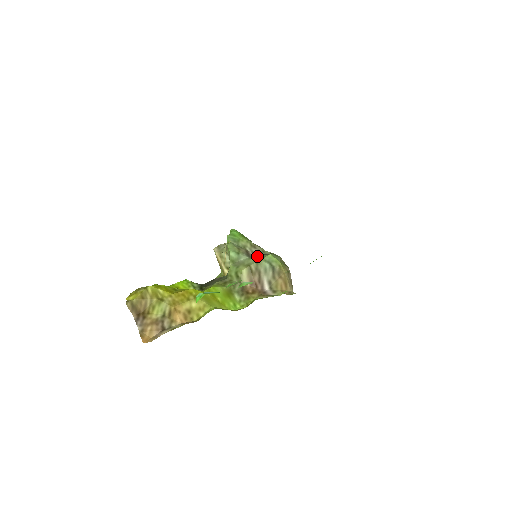
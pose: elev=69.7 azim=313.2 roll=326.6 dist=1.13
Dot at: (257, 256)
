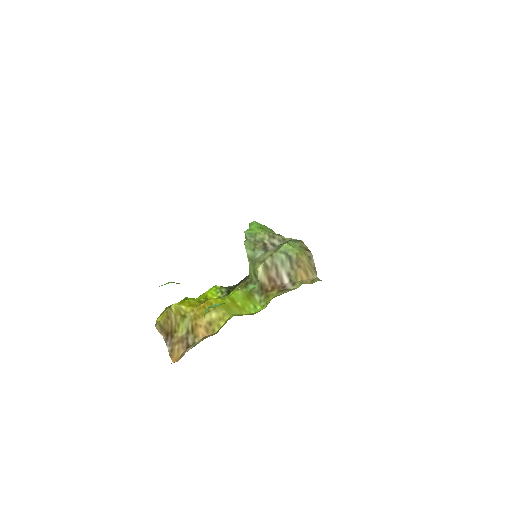
Dot at: (275, 247)
